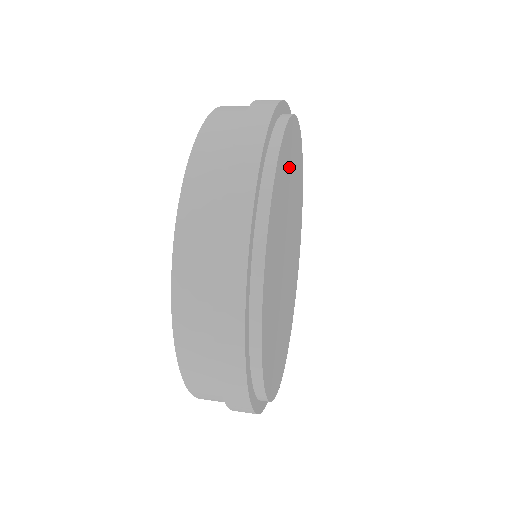
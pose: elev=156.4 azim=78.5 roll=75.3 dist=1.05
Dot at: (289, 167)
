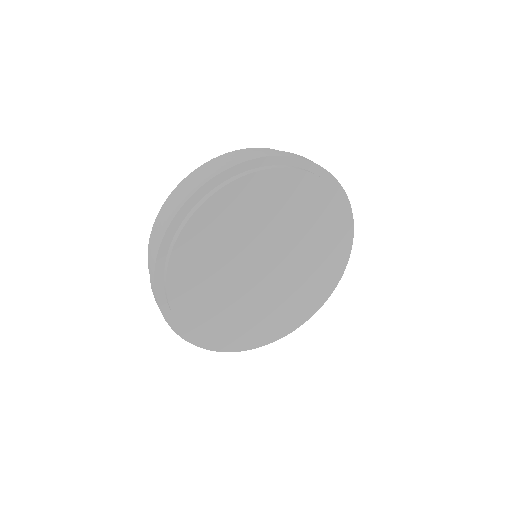
Dot at: (244, 212)
